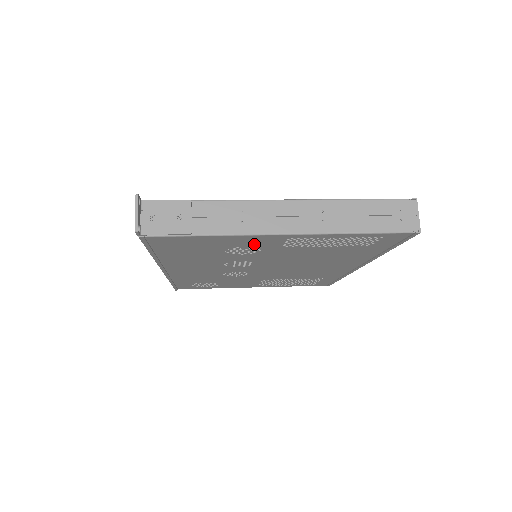
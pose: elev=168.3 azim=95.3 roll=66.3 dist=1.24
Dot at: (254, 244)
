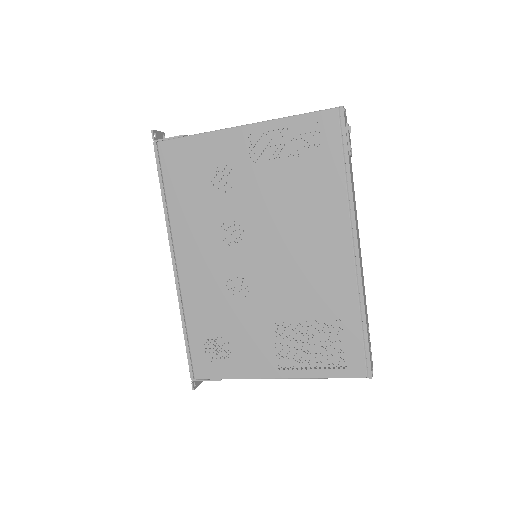
Dot at: (228, 156)
